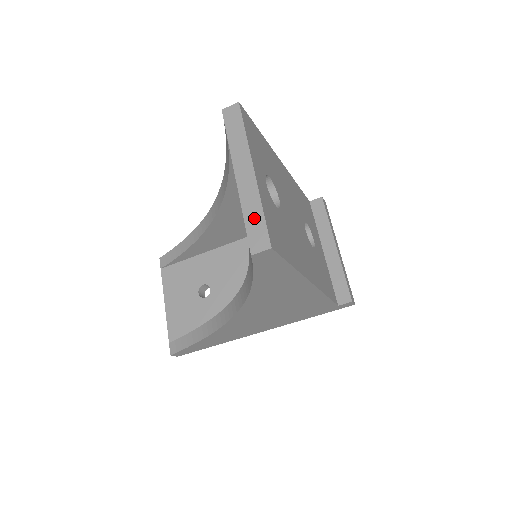
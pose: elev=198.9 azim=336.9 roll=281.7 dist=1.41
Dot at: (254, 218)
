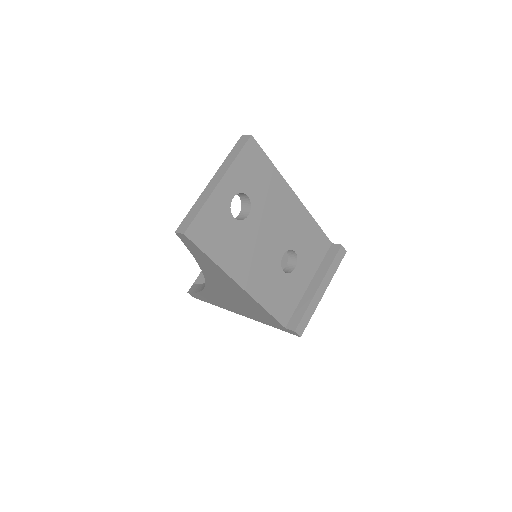
Dot at: (194, 211)
